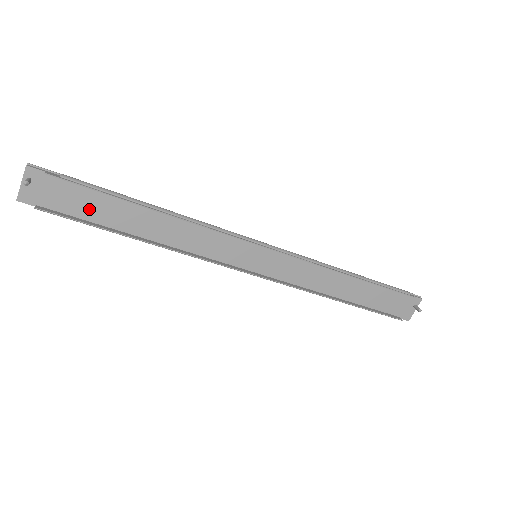
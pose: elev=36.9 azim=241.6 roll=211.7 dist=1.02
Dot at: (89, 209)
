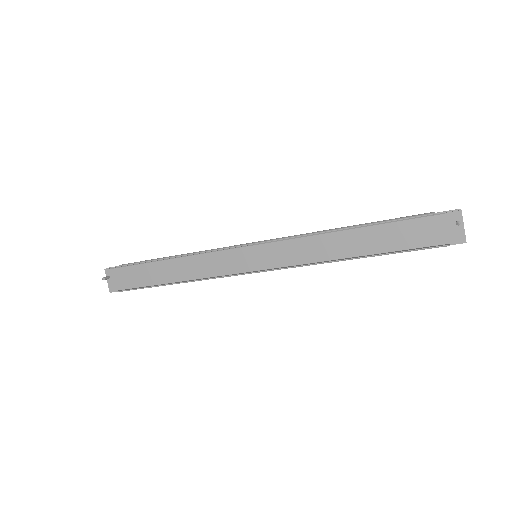
Dot at: (142, 279)
